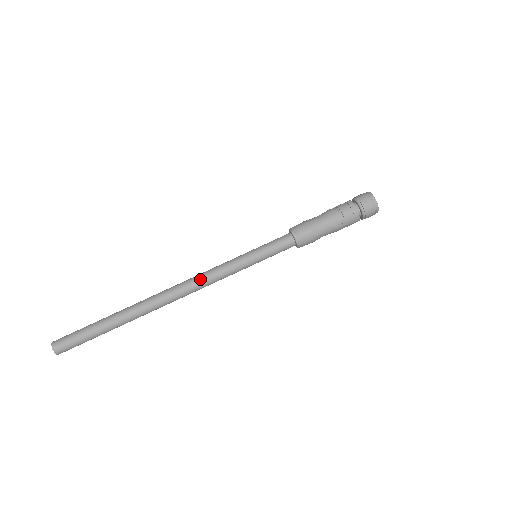
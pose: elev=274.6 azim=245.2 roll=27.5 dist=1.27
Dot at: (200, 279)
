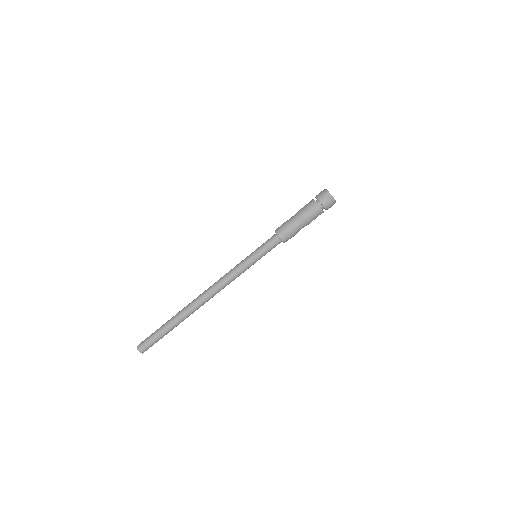
Dot at: (221, 281)
